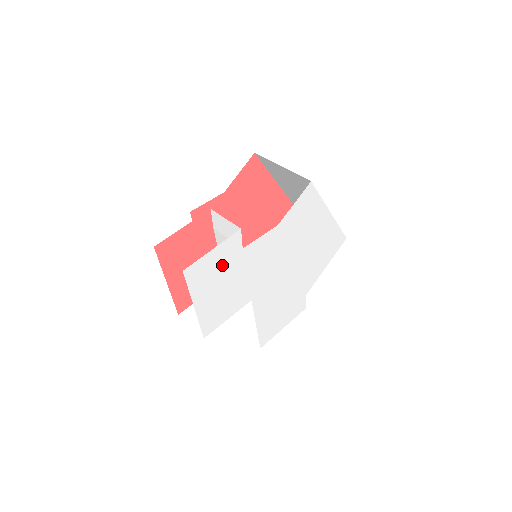
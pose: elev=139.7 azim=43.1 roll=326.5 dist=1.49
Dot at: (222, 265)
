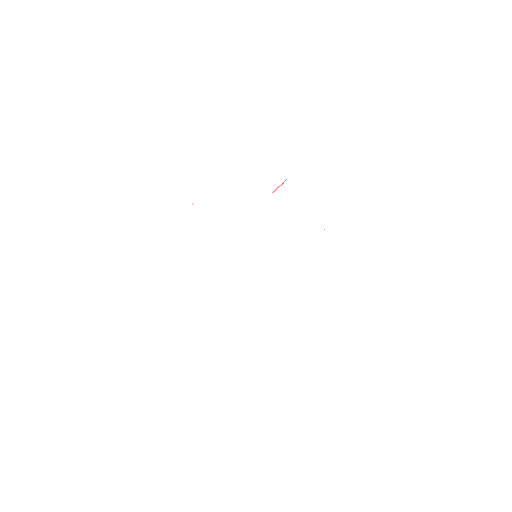
Dot at: (256, 178)
